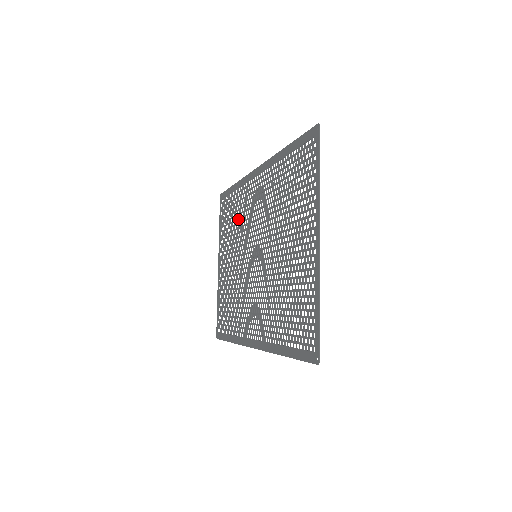
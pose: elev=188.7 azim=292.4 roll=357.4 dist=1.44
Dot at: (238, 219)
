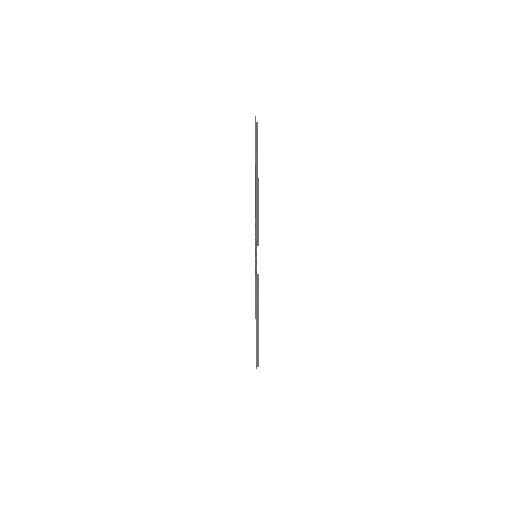
Dot at: occluded
